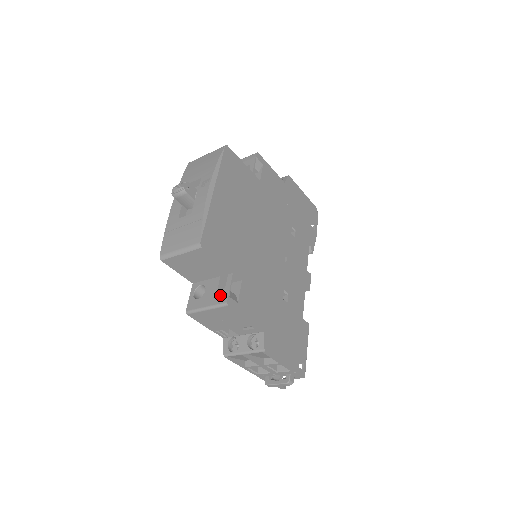
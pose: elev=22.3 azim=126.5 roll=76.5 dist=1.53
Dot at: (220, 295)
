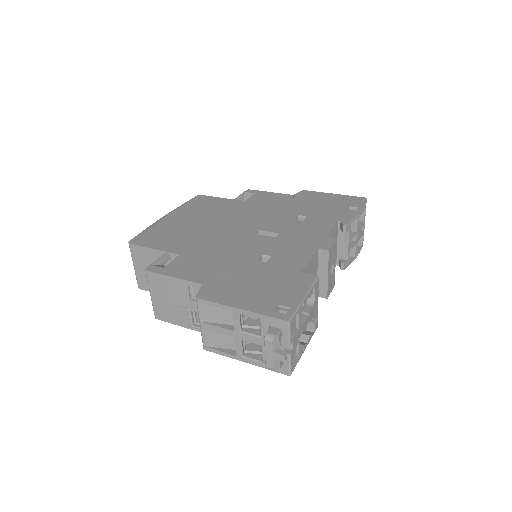
Dot at: occluded
